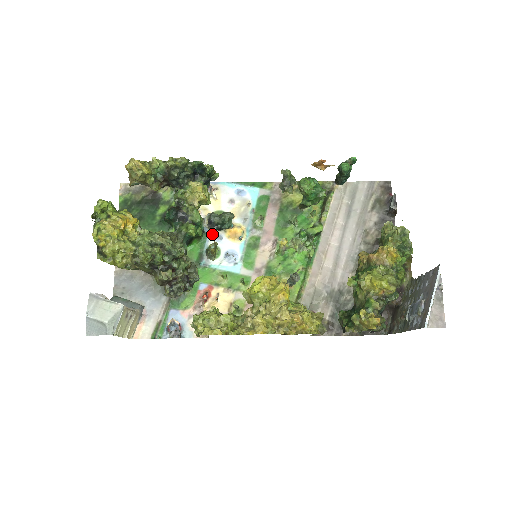
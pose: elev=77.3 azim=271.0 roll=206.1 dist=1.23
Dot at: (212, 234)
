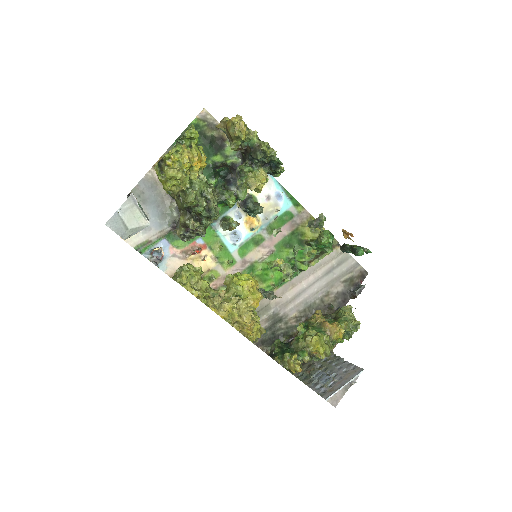
Dot at: (237, 209)
